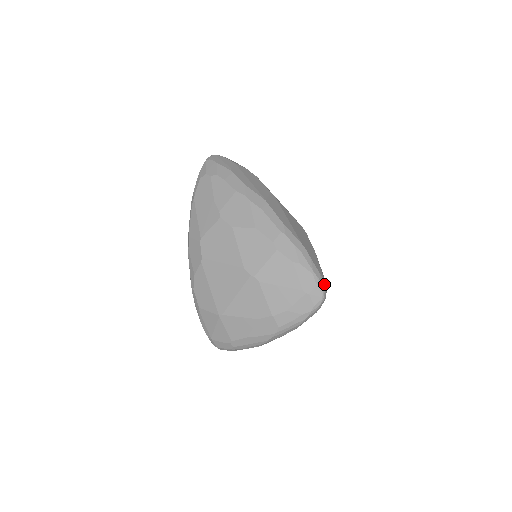
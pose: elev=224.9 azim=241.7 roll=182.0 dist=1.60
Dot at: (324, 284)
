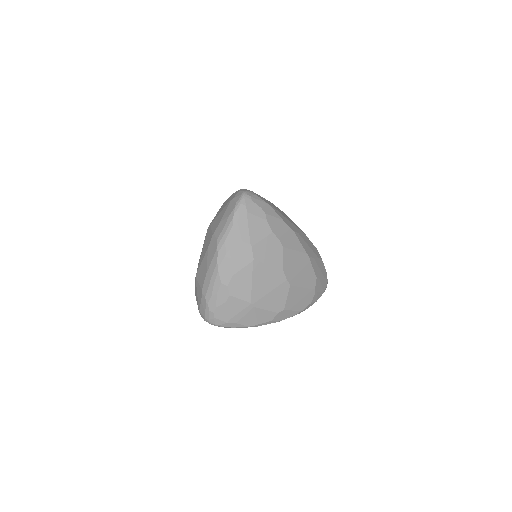
Dot at: (249, 191)
